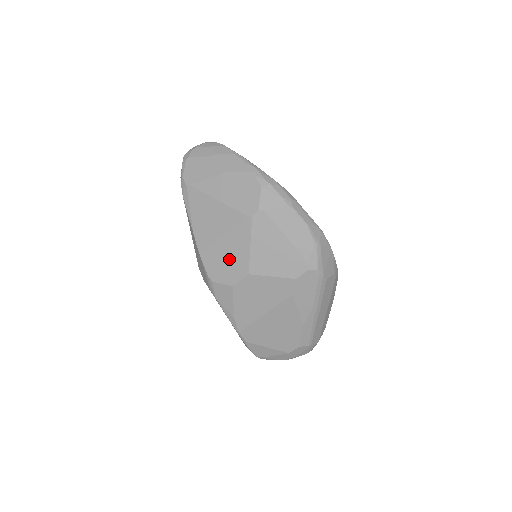
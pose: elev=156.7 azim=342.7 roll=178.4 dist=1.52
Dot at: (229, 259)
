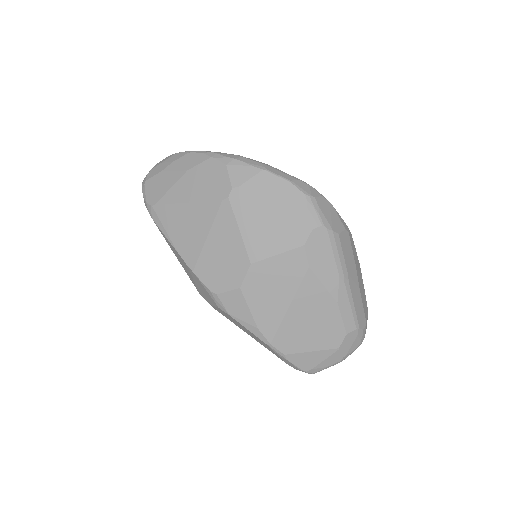
Dot at: (224, 258)
